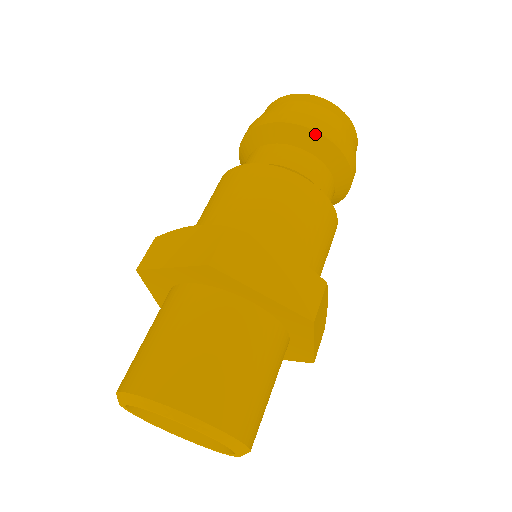
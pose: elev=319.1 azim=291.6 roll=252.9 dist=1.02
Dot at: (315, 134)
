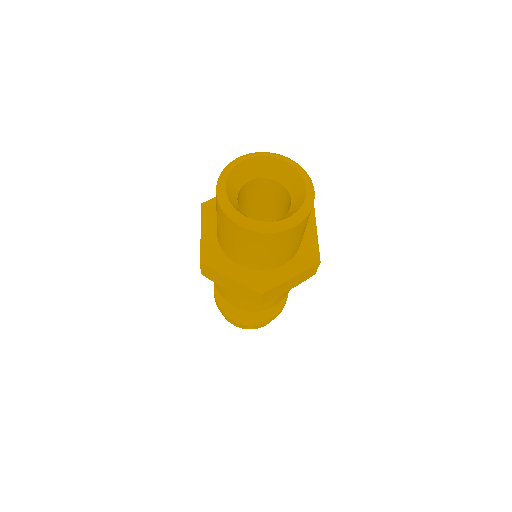
Dot at: occluded
